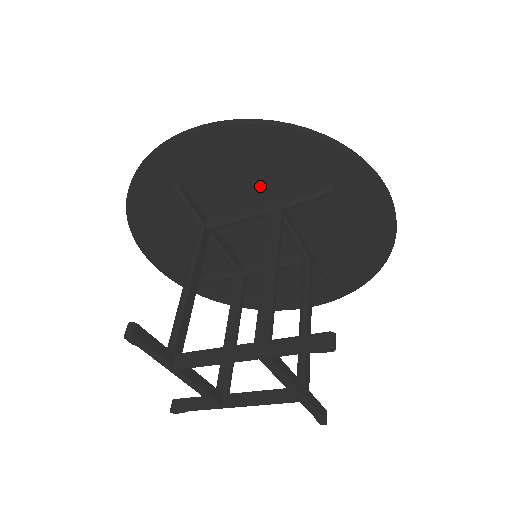
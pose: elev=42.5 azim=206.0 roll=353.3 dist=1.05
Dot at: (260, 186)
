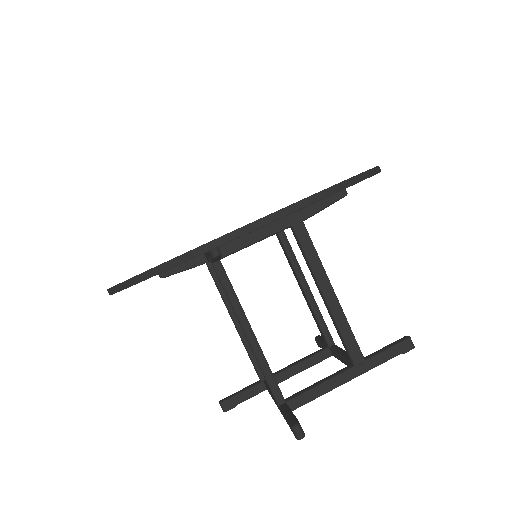
Dot at: occluded
